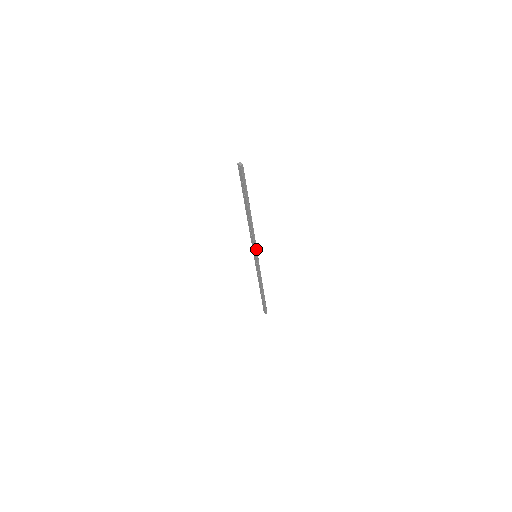
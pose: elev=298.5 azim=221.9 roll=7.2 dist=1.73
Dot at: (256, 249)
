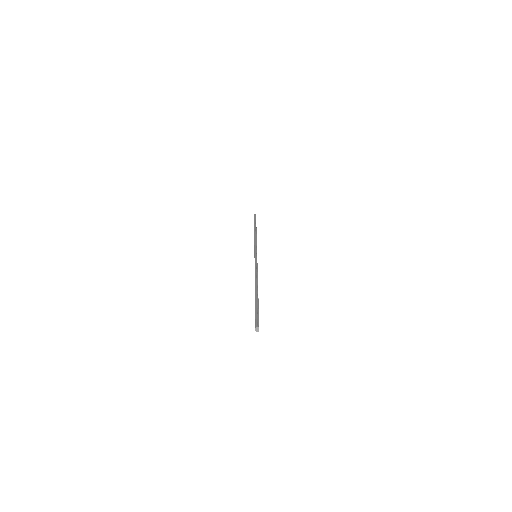
Dot at: occluded
